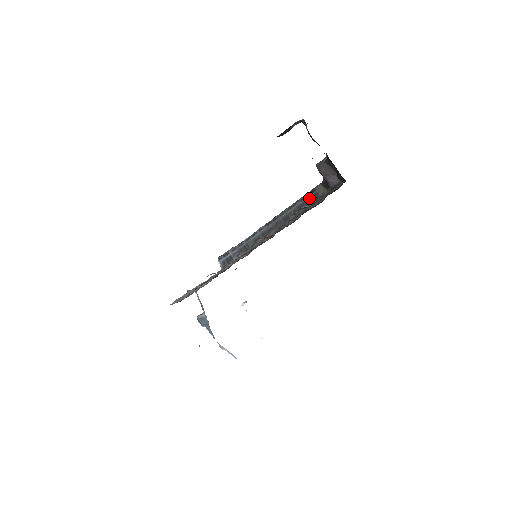
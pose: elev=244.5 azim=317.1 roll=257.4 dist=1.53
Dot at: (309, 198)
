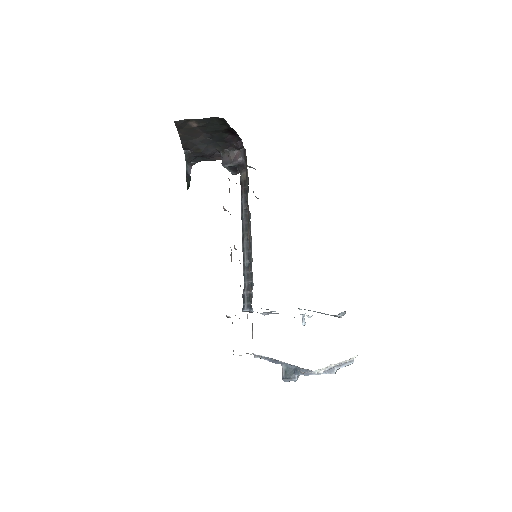
Dot at: (244, 189)
